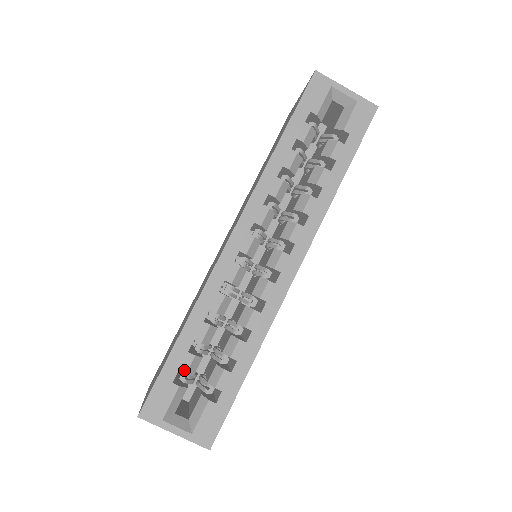
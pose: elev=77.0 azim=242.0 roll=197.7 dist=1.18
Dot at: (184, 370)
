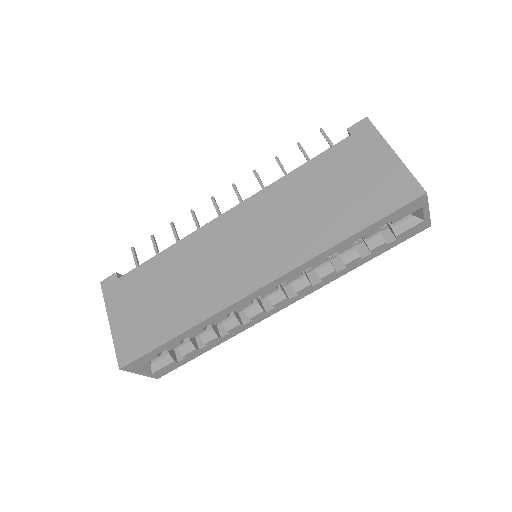
Dot at: (169, 350)
